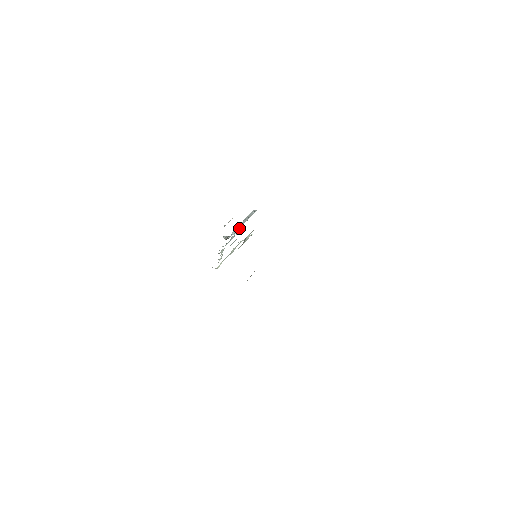
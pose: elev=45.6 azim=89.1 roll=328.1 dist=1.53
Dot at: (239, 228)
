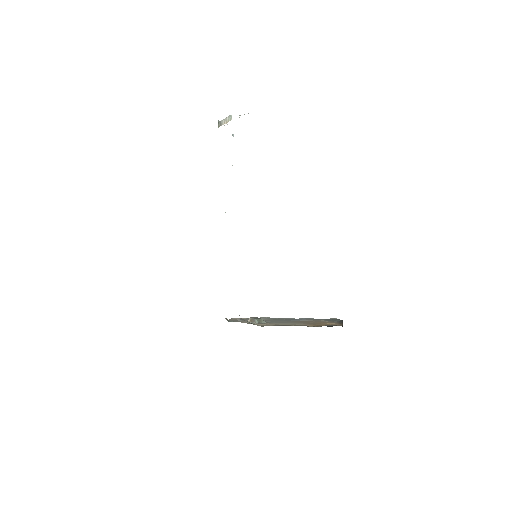
Dot at: occluded
